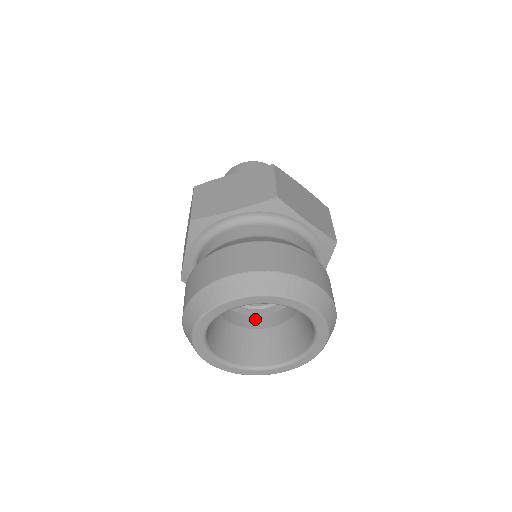
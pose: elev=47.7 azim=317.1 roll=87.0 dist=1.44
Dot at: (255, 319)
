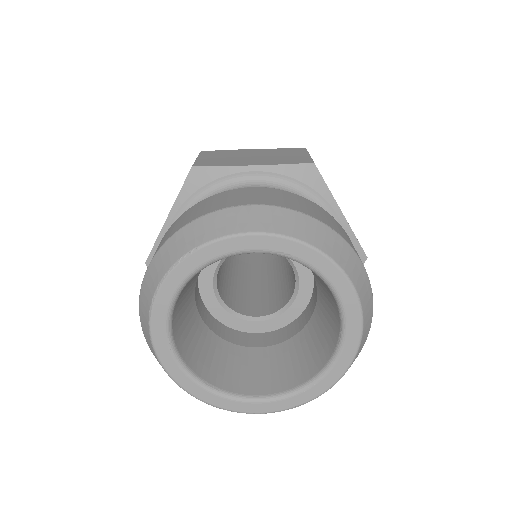
Dot at: (237, 334)
